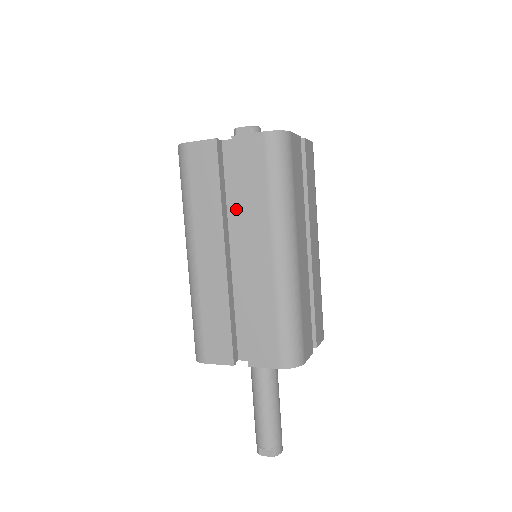
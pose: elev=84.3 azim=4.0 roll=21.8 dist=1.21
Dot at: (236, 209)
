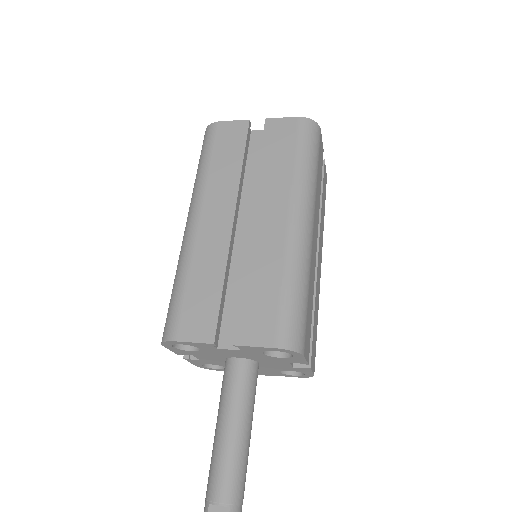
Dot at: (253, 187)
